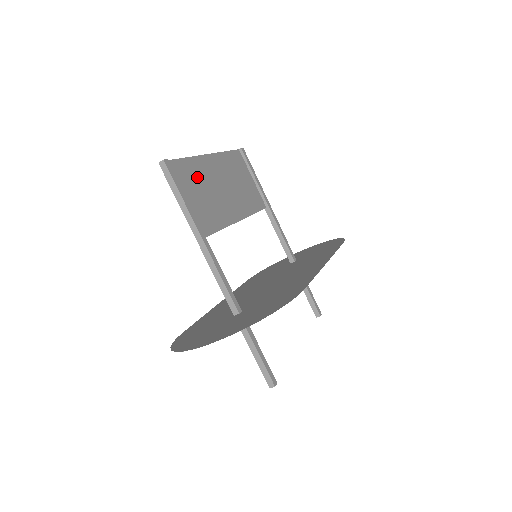
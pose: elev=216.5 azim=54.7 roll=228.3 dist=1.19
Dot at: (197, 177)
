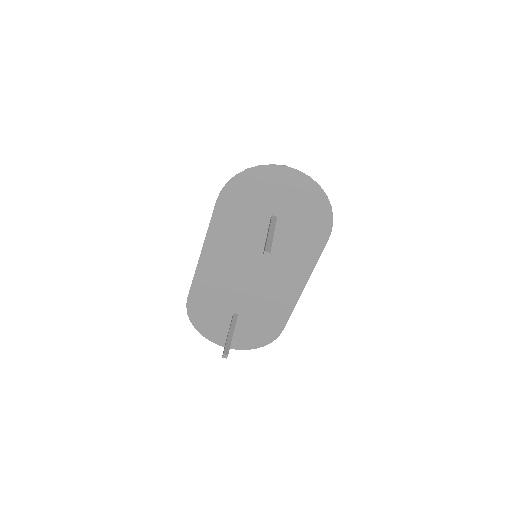
Dot at: occluded
